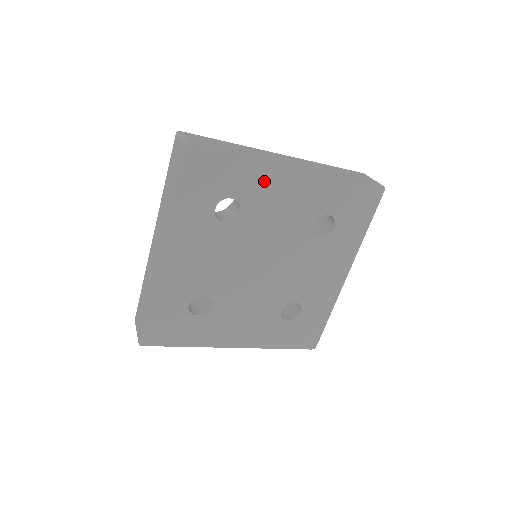
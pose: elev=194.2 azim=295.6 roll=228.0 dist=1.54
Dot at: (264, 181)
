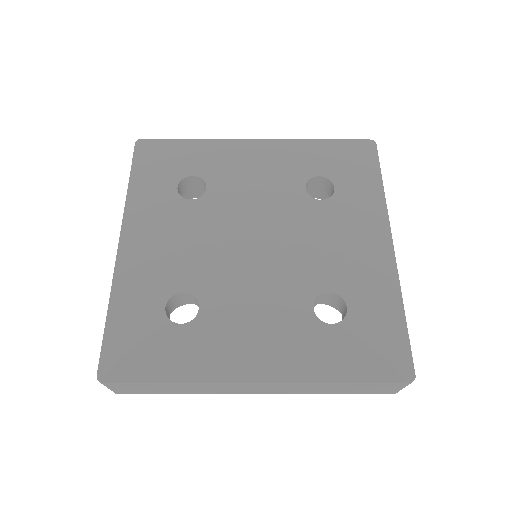
Dot at: (225, 156)
